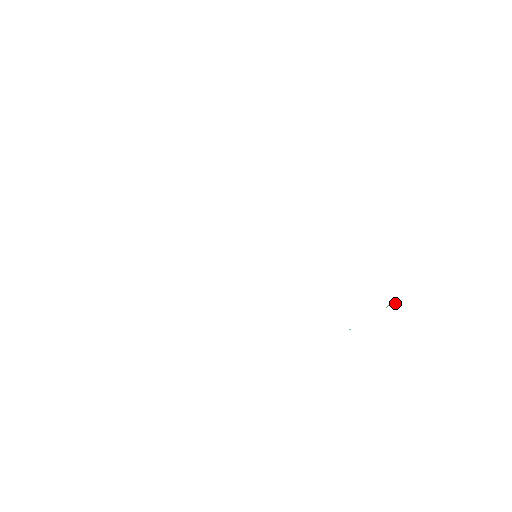
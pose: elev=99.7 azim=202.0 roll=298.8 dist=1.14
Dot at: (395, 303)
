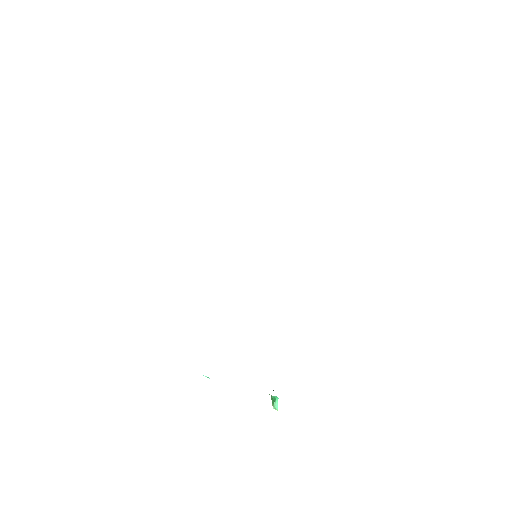
Dot at: occluded
